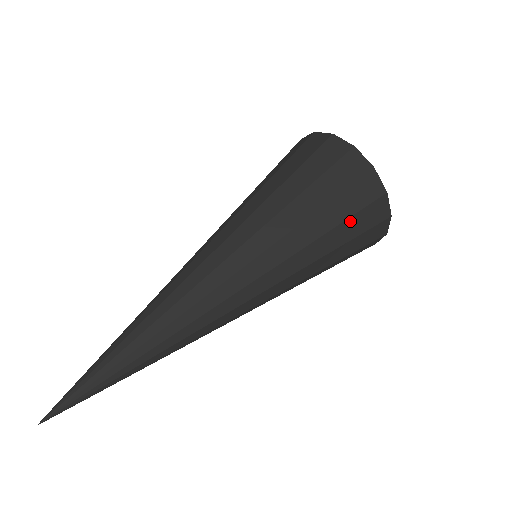
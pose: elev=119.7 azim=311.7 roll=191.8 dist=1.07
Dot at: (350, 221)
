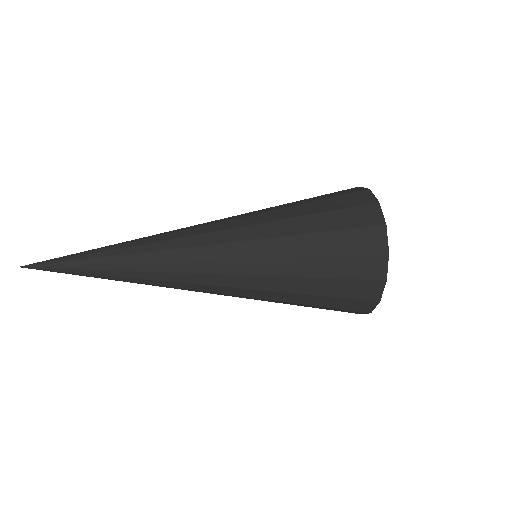
Dot at: (341, 234)
